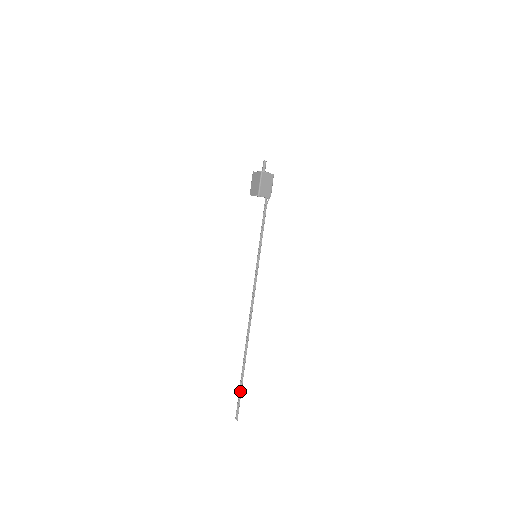
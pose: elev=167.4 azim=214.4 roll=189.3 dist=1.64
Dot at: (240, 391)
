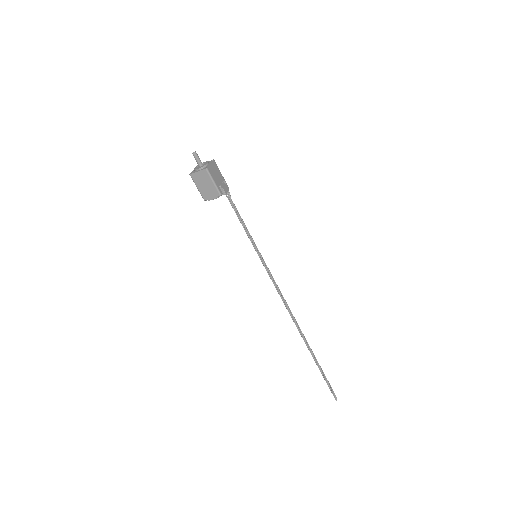
Dot at: (324, 377)
